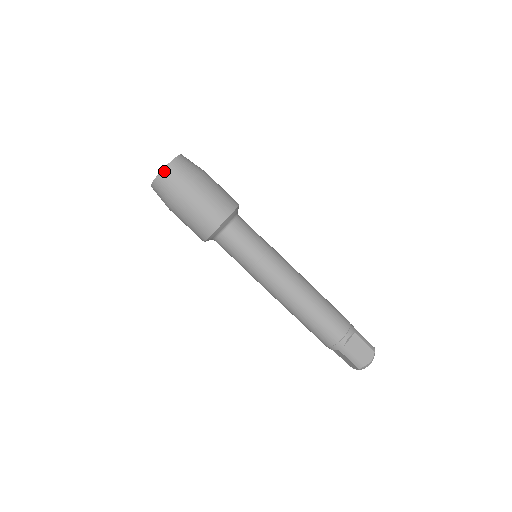
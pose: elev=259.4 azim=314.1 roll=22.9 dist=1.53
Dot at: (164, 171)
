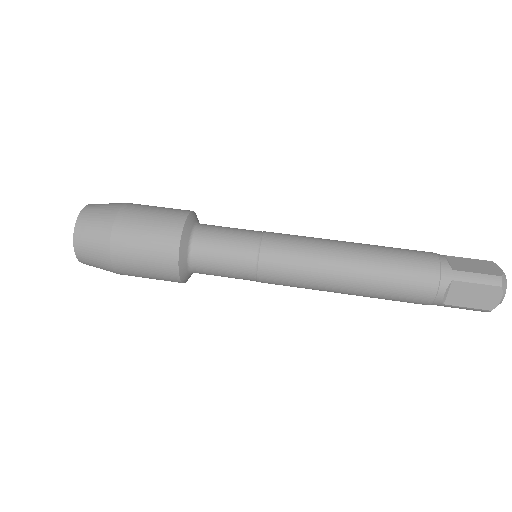
Dot at: (82, 212)
